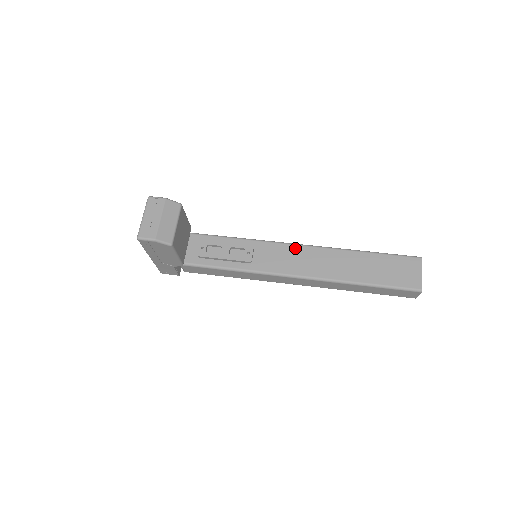
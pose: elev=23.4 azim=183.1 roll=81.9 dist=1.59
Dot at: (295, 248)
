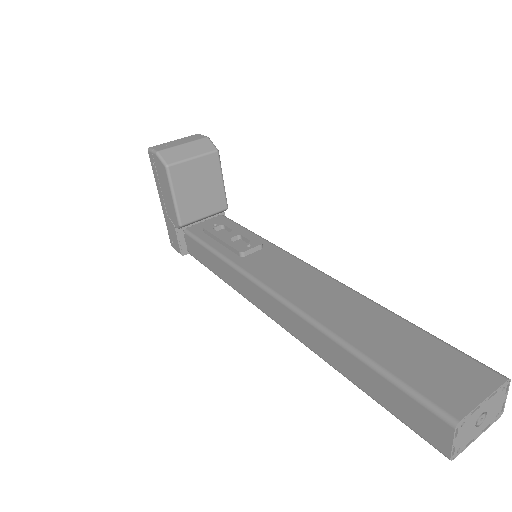
Dot at: (307, 268)
